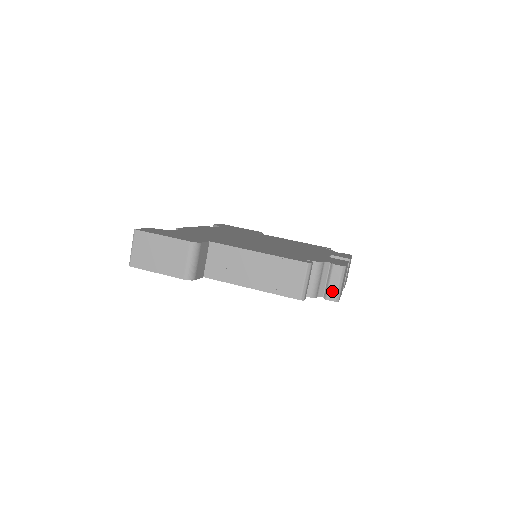
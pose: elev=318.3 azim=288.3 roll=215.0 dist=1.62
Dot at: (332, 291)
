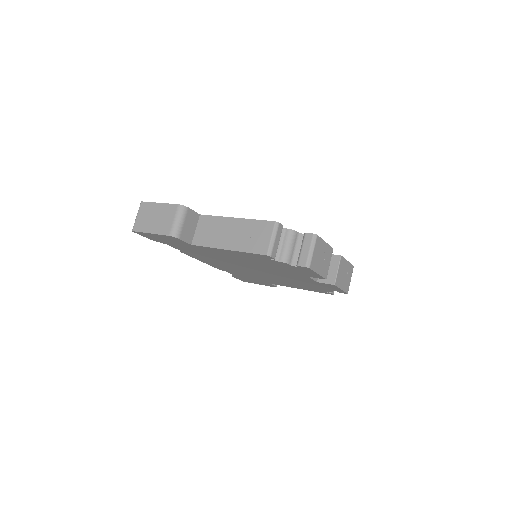
Dot at: (303, 257)
